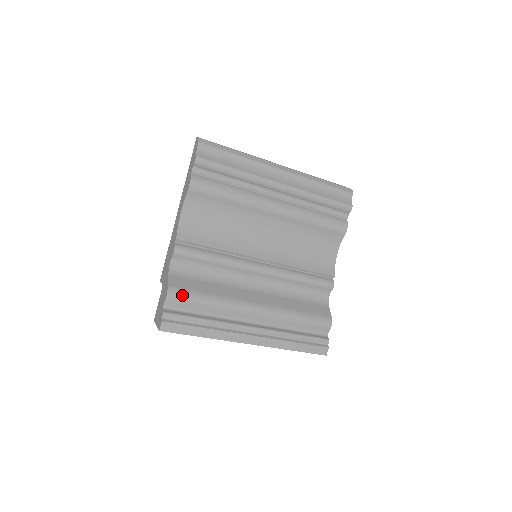
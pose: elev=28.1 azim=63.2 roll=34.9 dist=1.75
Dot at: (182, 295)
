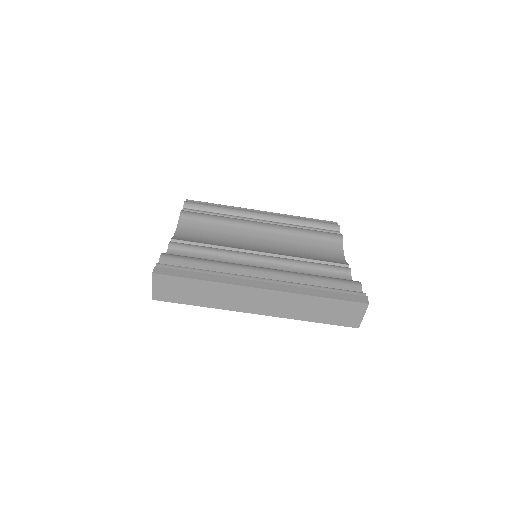
Dot at: (177, 256)
